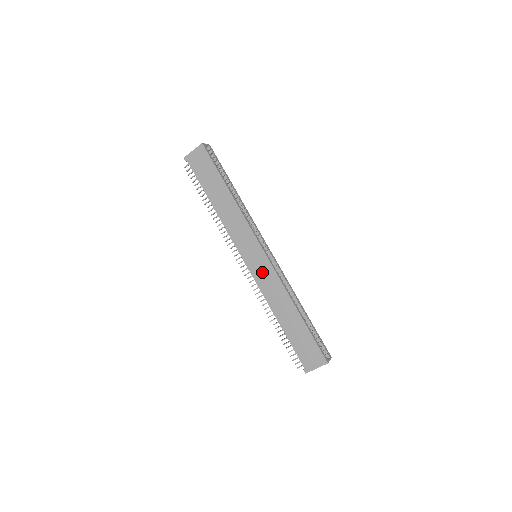
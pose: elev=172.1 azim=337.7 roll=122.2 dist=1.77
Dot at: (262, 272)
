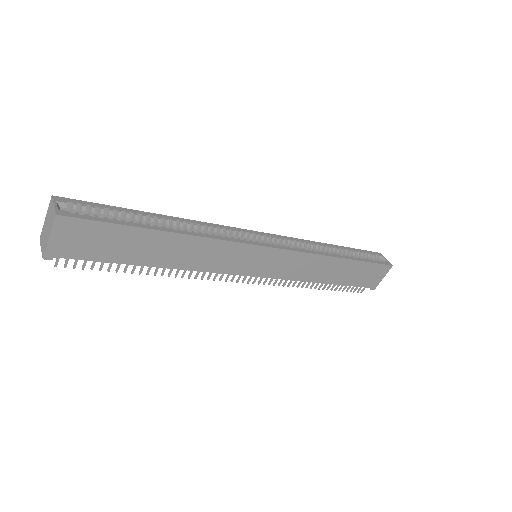
Dot at: (282, 266)
